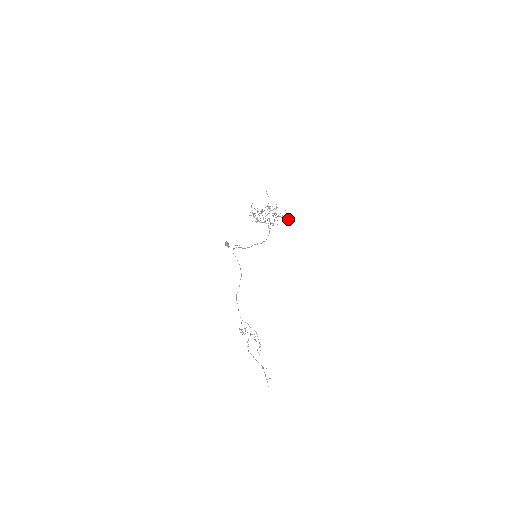
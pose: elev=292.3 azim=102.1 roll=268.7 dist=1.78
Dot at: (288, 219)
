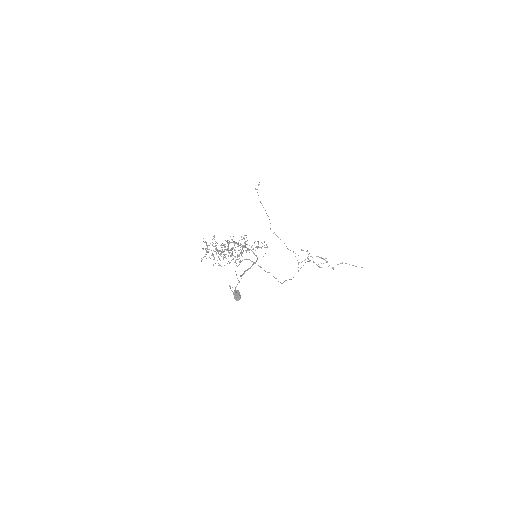
Dot at: occluded
